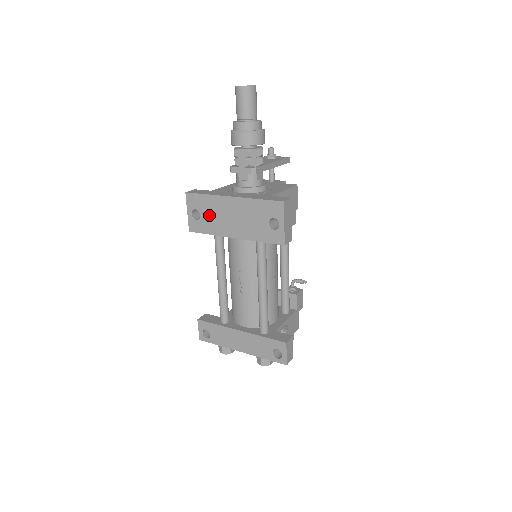
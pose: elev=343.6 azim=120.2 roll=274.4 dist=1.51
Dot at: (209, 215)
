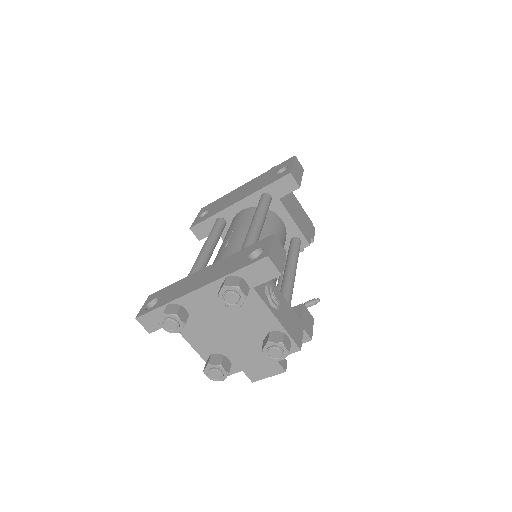
Dot at: (218, 206)
